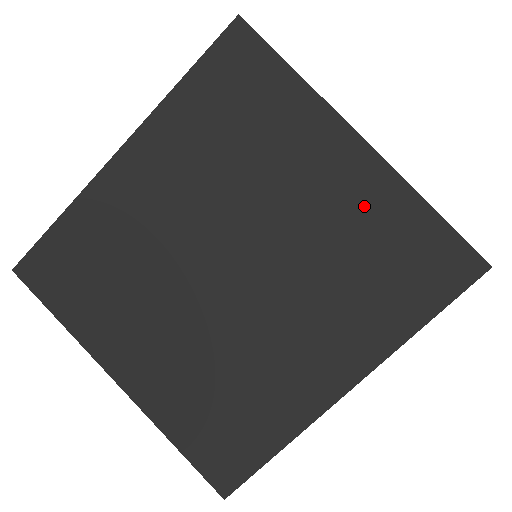
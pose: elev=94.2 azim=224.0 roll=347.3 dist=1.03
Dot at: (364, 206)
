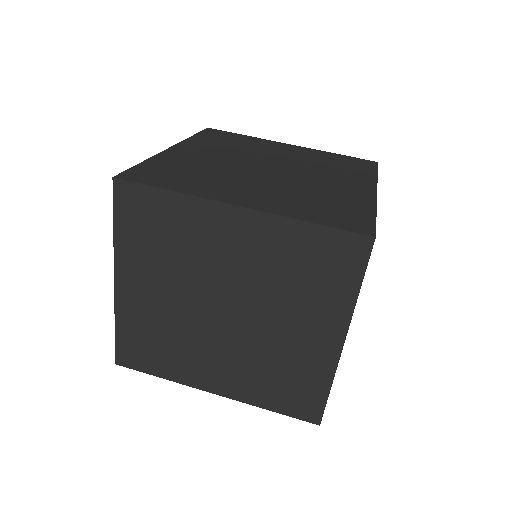
Dot at: (311, 154)
